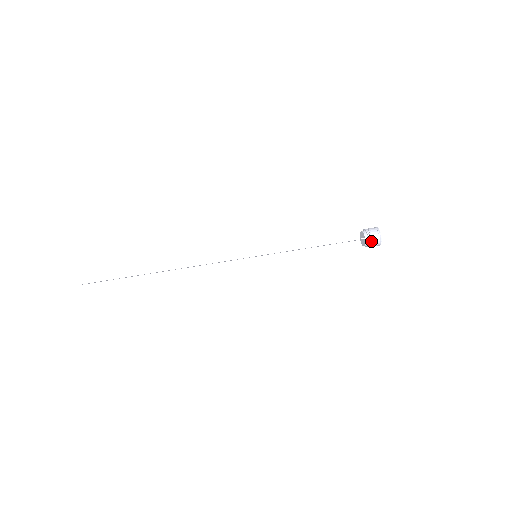
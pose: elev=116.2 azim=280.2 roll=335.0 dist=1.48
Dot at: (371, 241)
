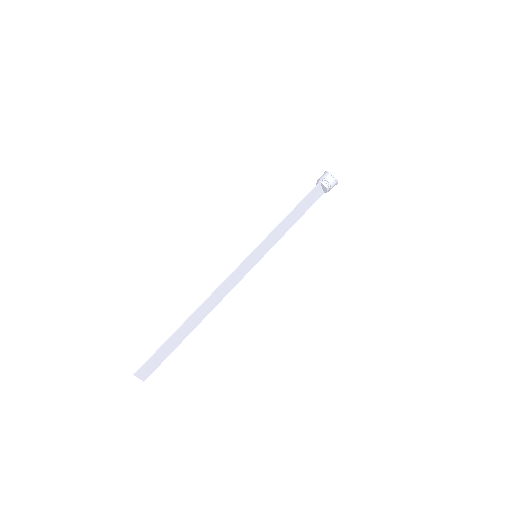
Dot at: (326, 180)
